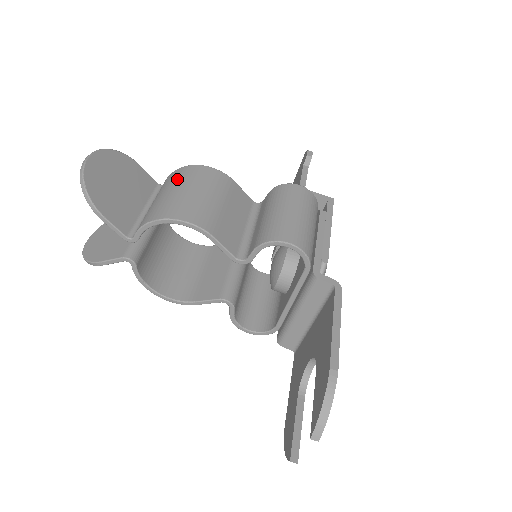
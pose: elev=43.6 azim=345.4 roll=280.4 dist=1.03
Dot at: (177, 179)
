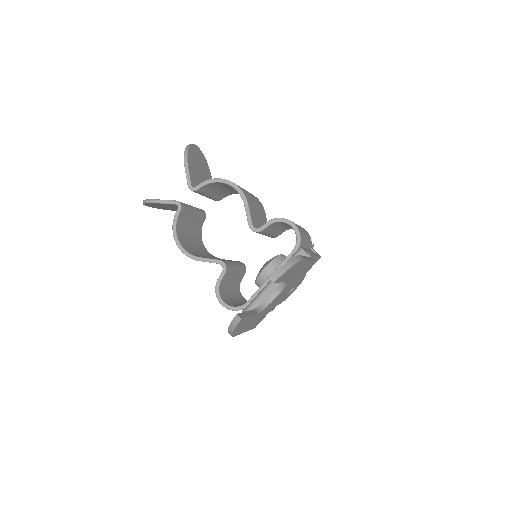
Dot at: occluded
